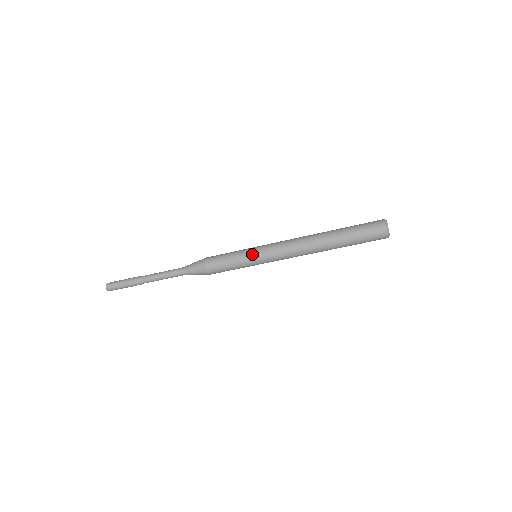
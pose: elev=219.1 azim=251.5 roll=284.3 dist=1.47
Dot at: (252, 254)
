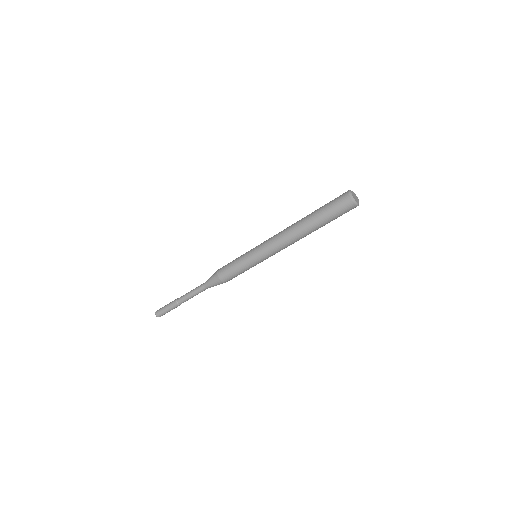
Dot at: (253, 260)
